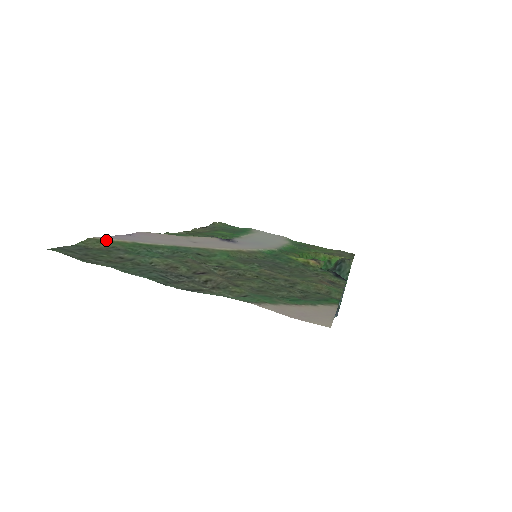
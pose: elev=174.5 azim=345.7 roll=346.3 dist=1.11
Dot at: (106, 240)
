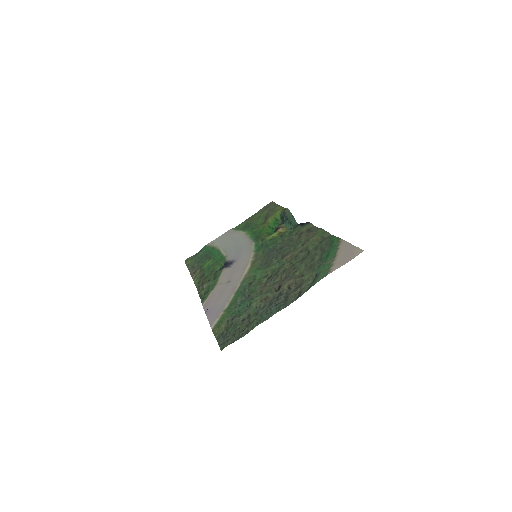
Dot at: (217, 323)
